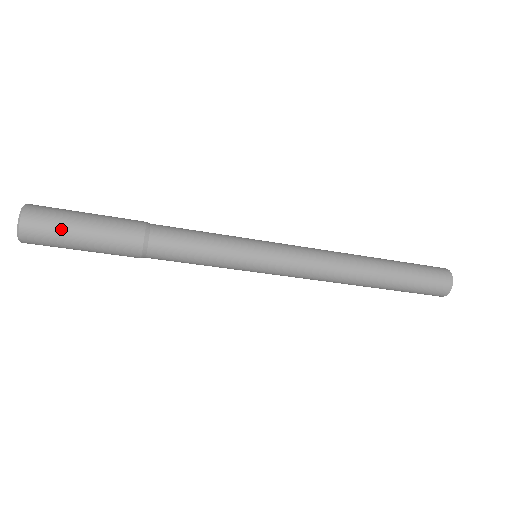
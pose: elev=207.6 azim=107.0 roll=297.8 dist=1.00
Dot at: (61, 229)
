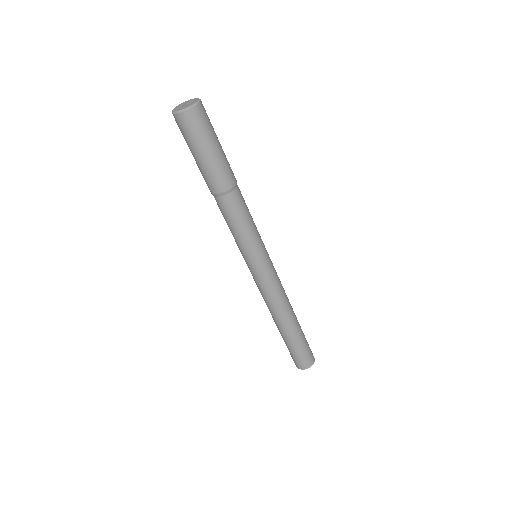
Dot at: occluded
